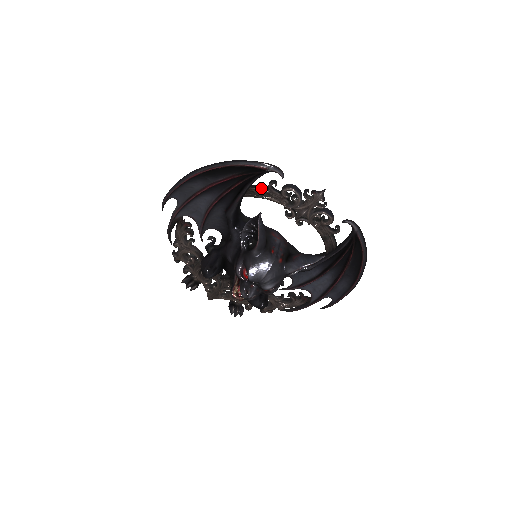
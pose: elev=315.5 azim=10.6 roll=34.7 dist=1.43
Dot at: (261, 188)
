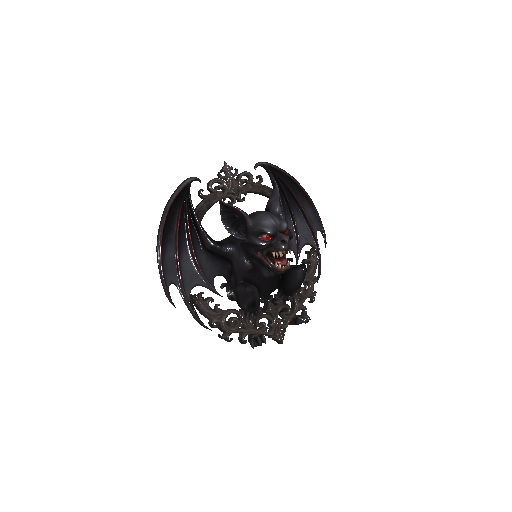
Dot at: (200, 203)
